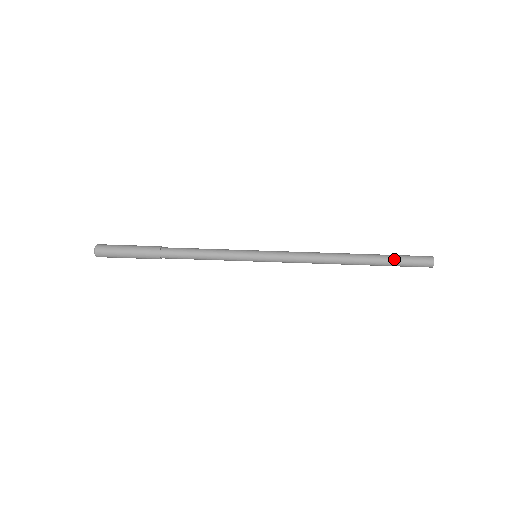
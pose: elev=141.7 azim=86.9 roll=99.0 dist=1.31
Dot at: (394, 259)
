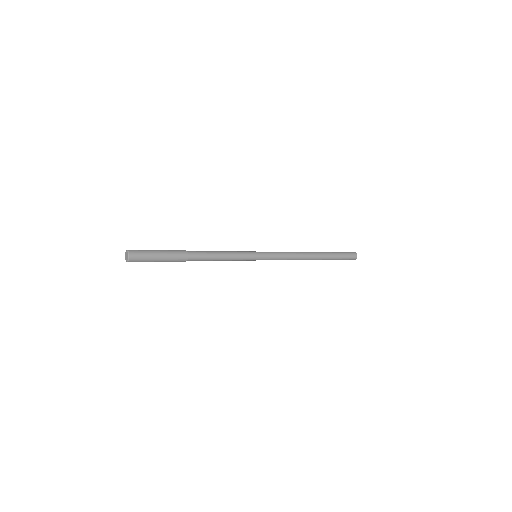
Dot at: (338, 255)
